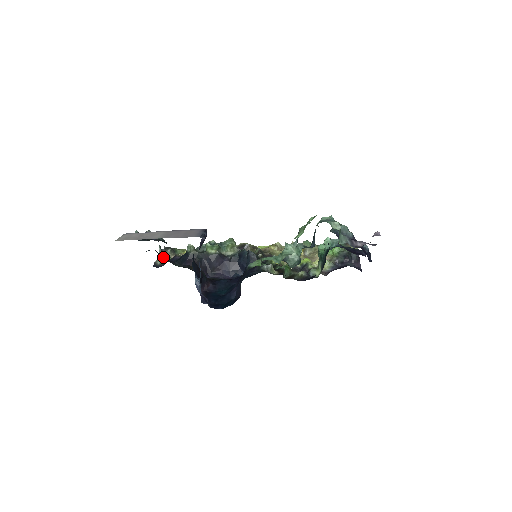
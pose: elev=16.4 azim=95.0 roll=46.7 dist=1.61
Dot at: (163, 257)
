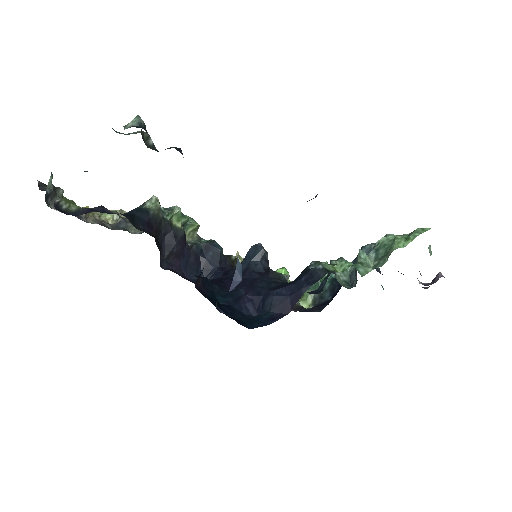
Dot at: occluded
